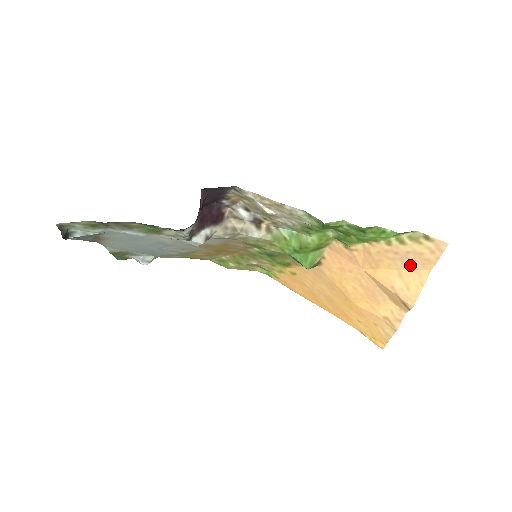
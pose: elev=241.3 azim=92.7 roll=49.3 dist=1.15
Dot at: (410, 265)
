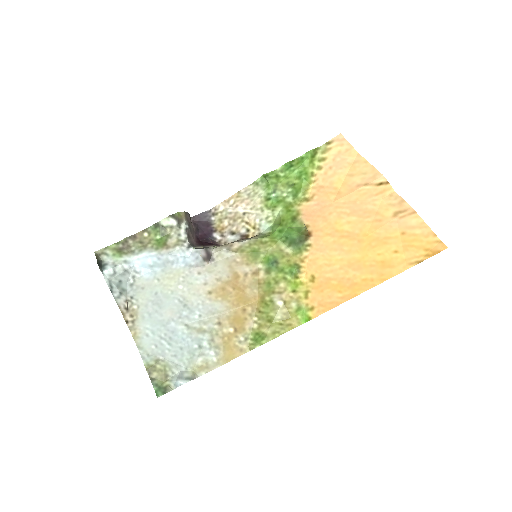
Dot at: (346, 165)
